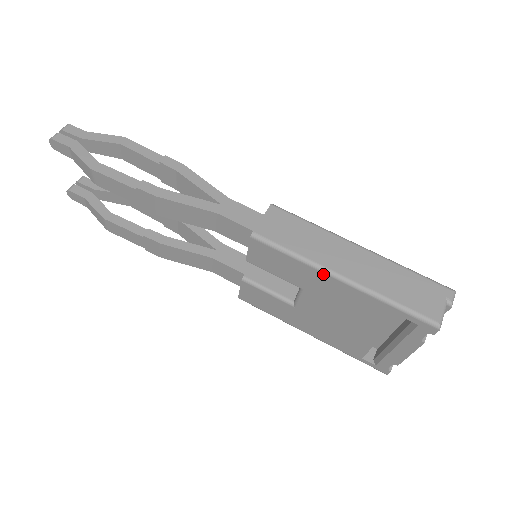
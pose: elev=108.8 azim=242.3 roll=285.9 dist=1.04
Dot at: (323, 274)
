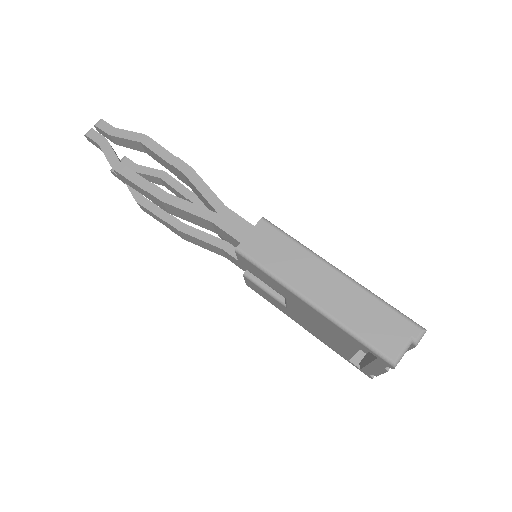
Dot at: (295, 296)
